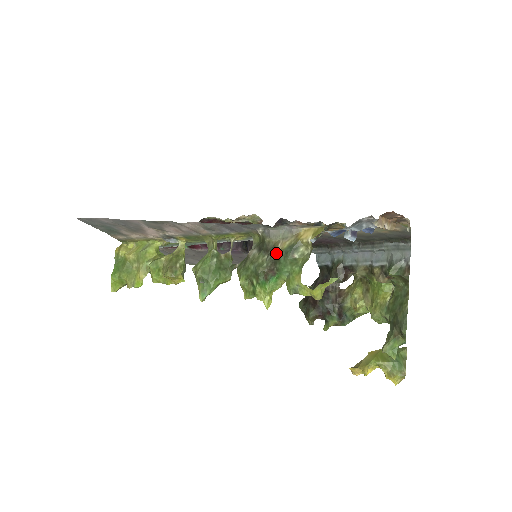
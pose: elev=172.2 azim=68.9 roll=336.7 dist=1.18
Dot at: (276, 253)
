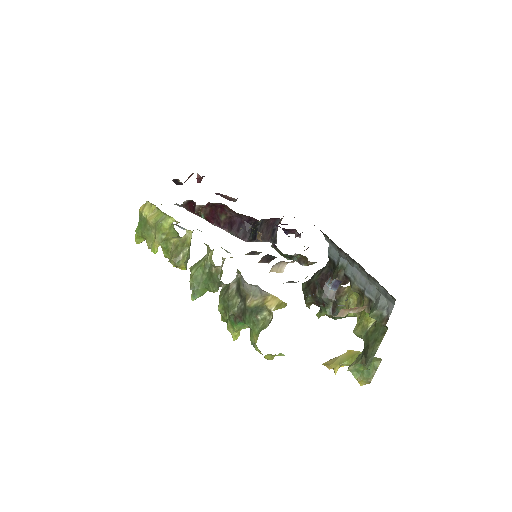
Dot at: (245, 306)
